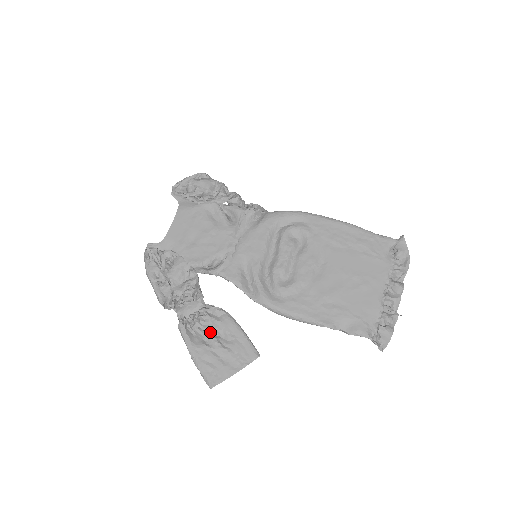
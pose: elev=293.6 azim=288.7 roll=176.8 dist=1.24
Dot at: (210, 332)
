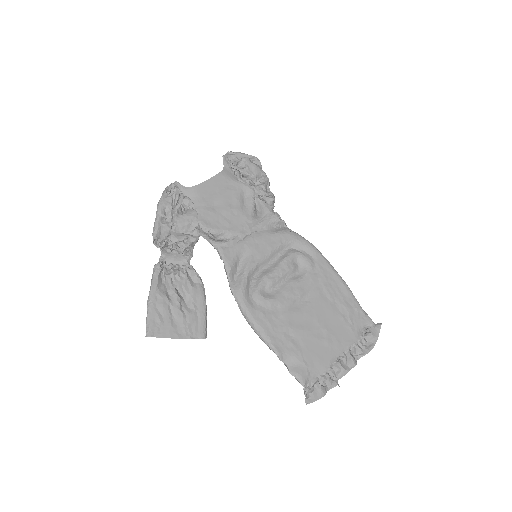
Dot at: (178, 289)
